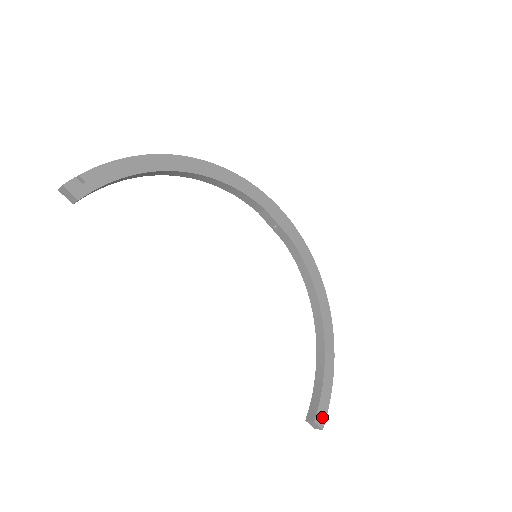
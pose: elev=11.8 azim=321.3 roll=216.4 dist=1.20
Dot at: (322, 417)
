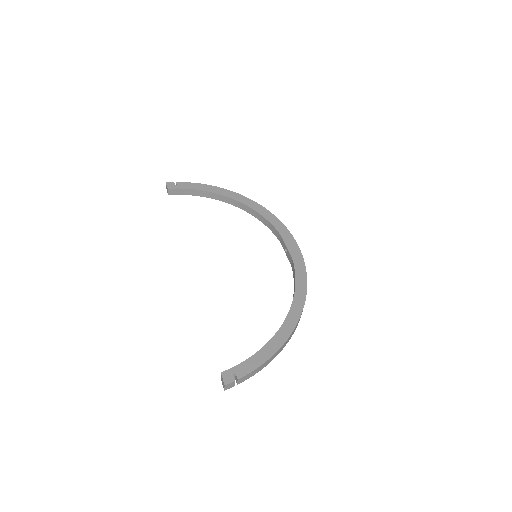
Dot at: (232, 377)
